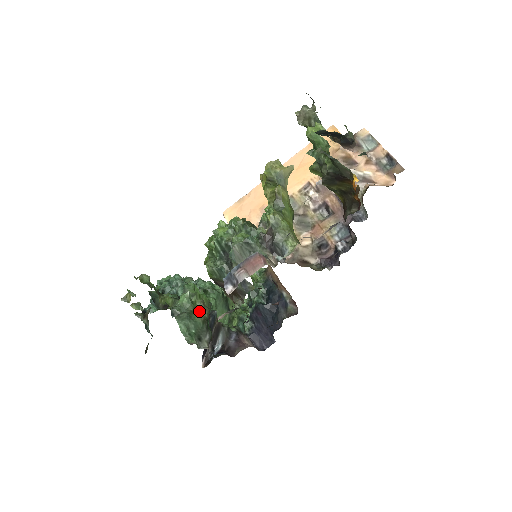
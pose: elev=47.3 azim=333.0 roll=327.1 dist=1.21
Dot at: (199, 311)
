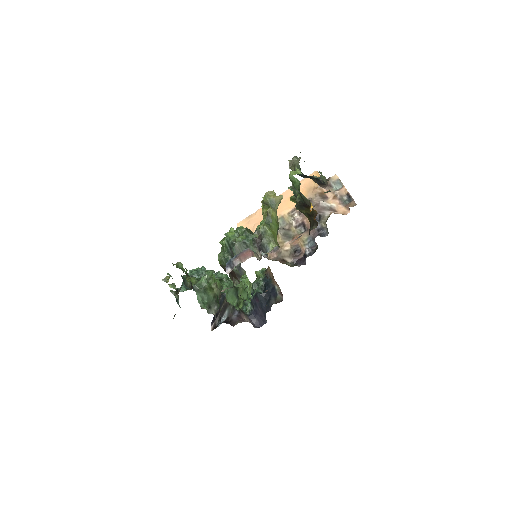
Dot at: (212, 289)
